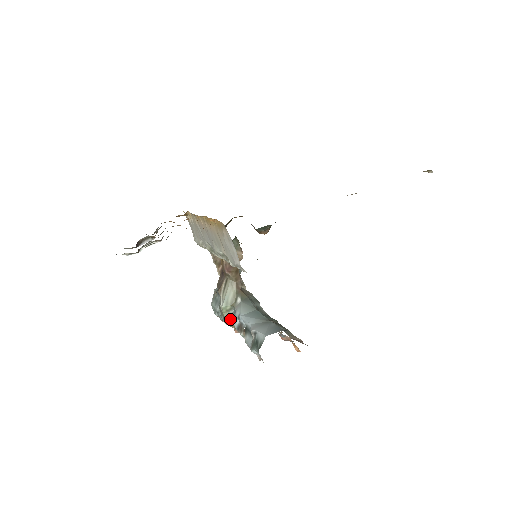
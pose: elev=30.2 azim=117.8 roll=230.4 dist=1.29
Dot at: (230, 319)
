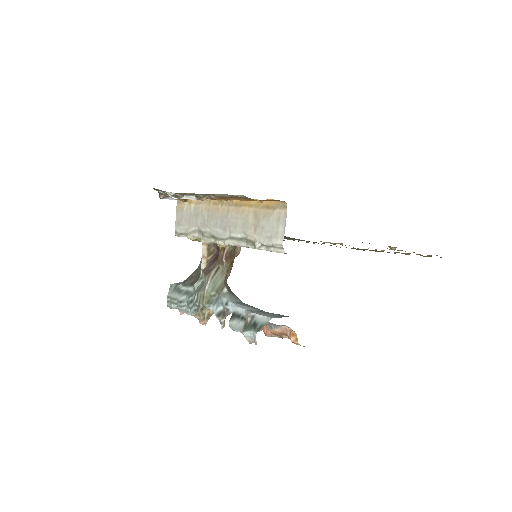
Dot at: (210, 305)
